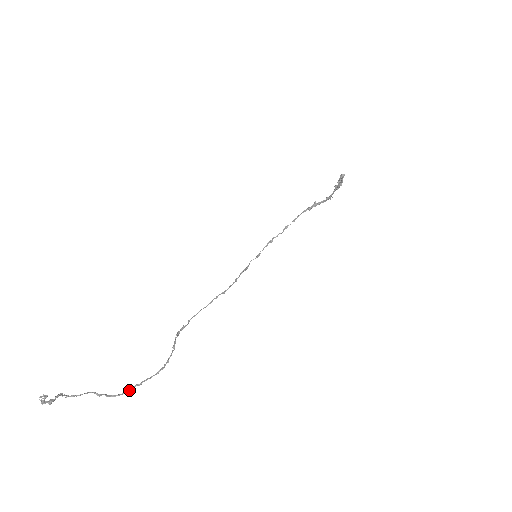
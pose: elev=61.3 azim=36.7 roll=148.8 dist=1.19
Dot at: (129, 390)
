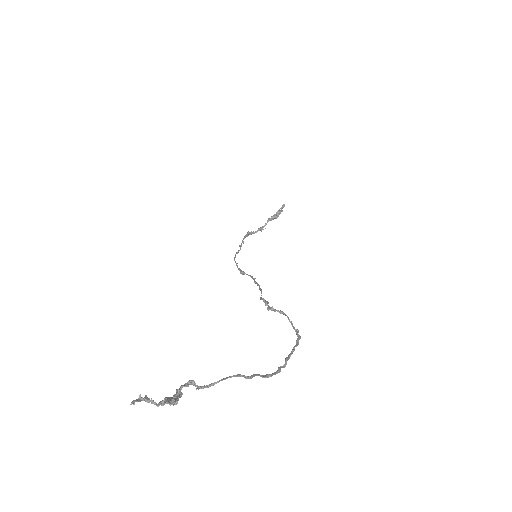
Dot at: (282, 366)
